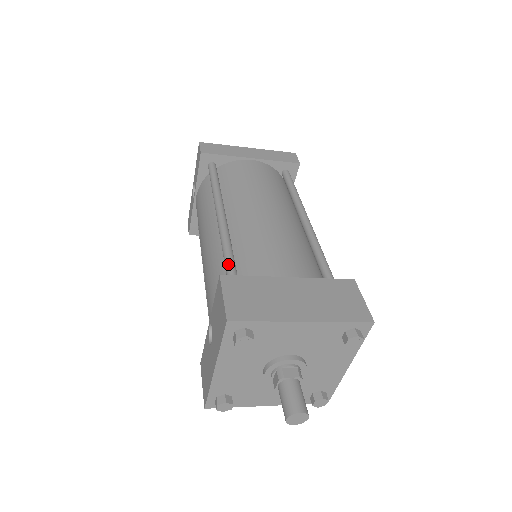
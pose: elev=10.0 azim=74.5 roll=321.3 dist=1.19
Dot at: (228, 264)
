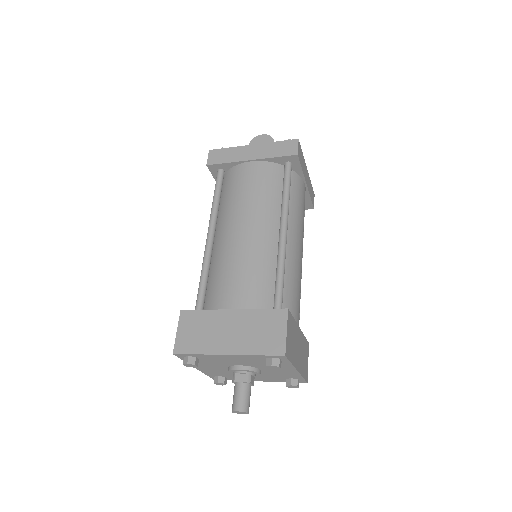
Dot at: (198, 292)
